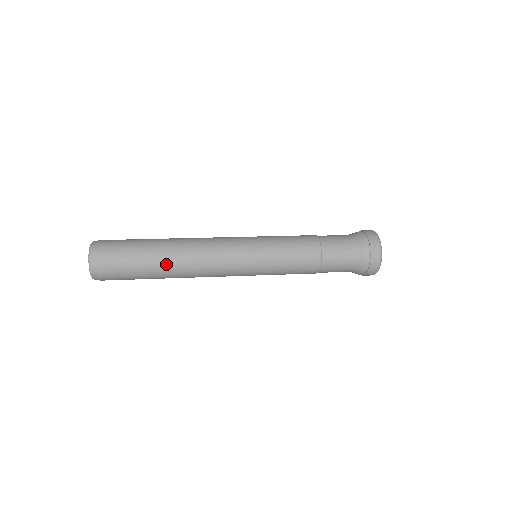
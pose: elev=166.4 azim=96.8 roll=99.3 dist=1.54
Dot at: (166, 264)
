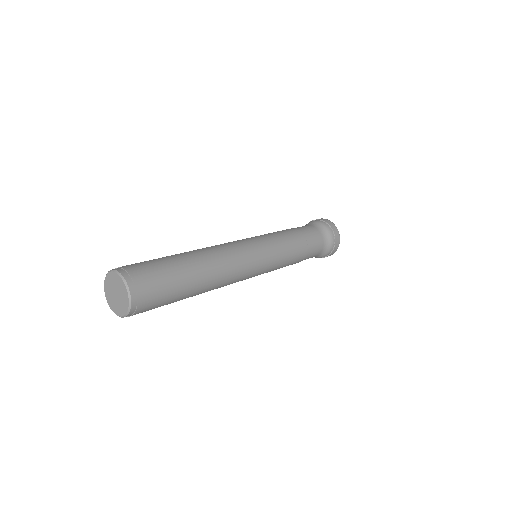
Dot at: (202, 271)
